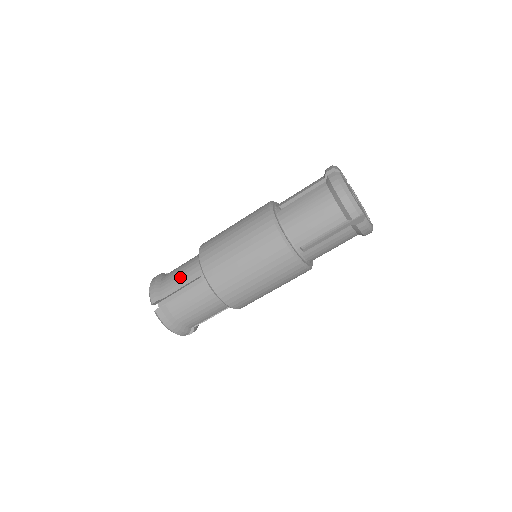
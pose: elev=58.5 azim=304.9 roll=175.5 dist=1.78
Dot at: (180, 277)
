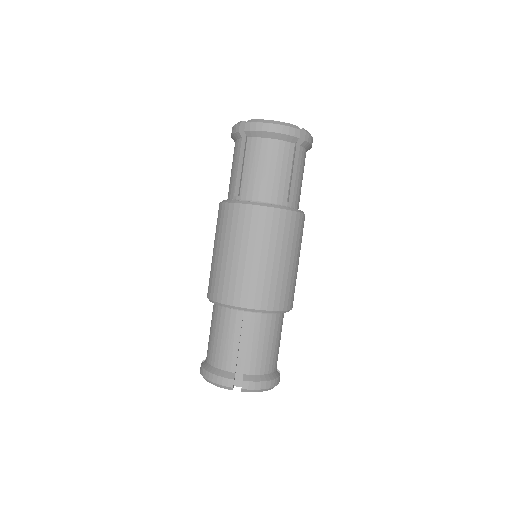
Dot at: (227, 340)
